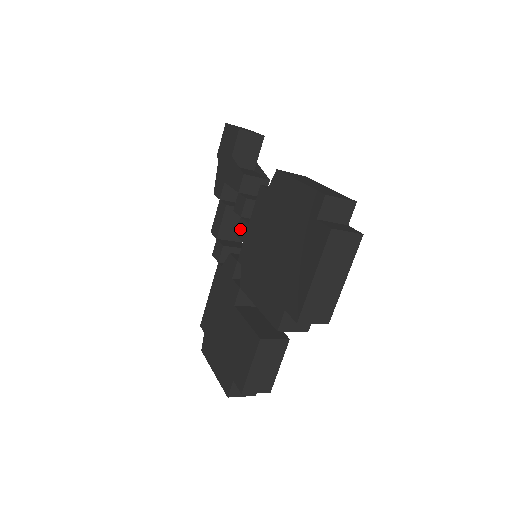
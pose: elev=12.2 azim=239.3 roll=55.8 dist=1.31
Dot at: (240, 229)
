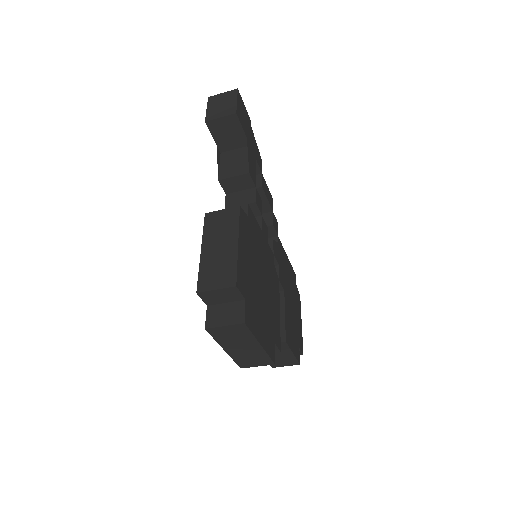
Dot at: occluded
